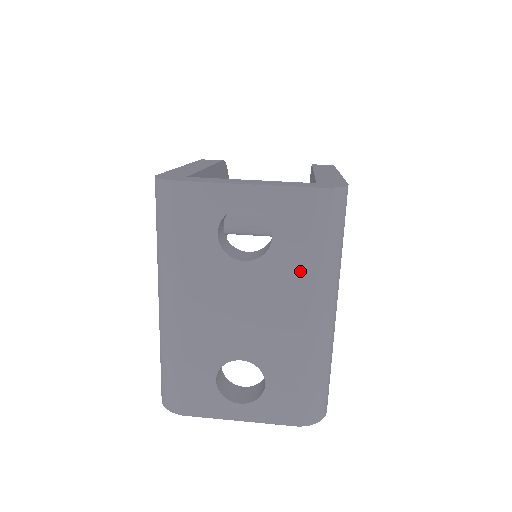
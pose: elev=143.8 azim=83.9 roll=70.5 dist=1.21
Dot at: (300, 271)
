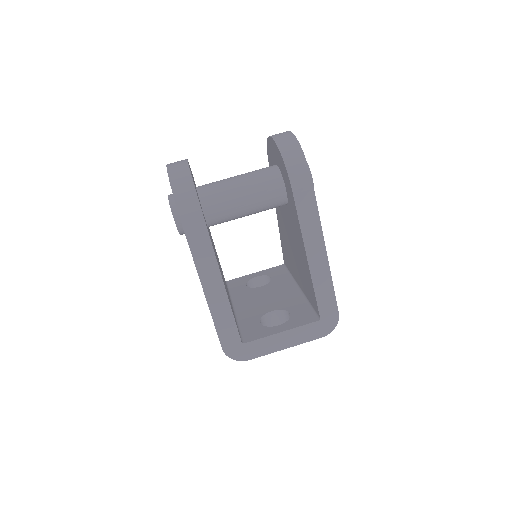
Dot at: occluded
